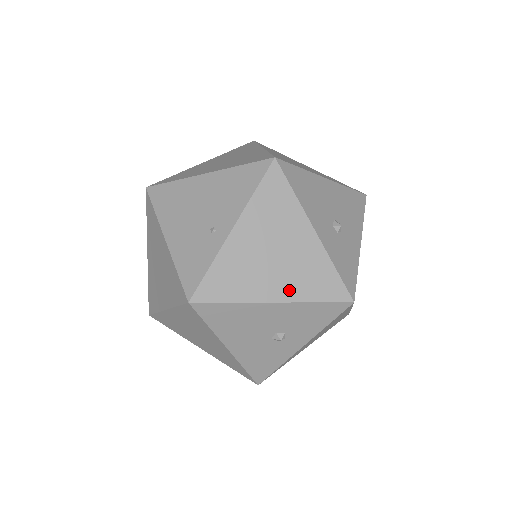
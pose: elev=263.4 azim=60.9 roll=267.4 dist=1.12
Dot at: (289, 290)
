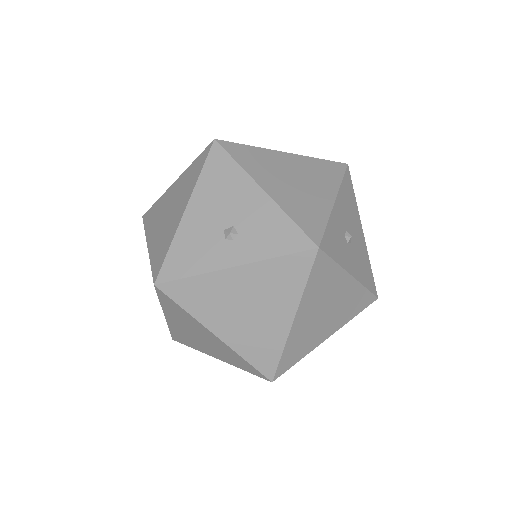
Dot at: (282, 197)
